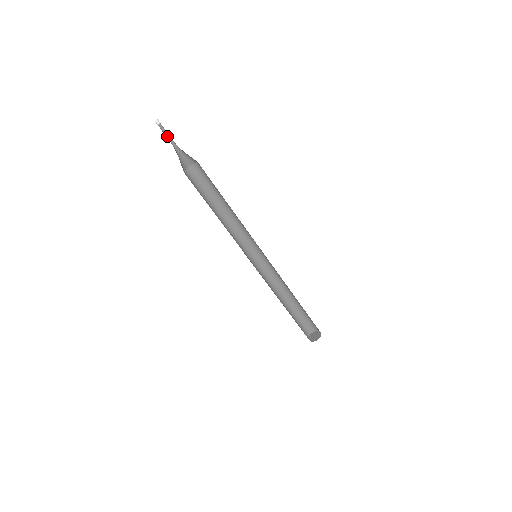
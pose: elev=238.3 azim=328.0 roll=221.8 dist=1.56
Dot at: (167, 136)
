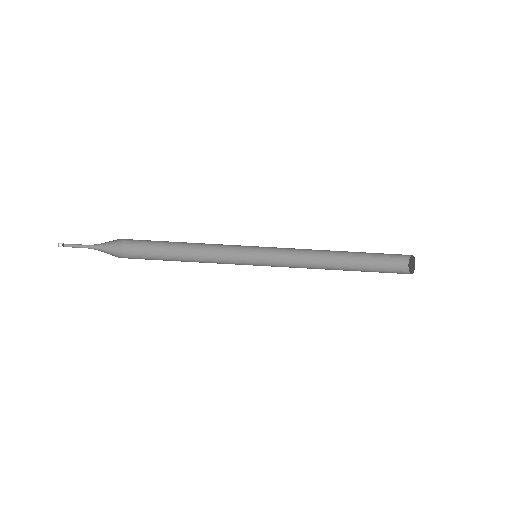
Dot at: (79, 246)
